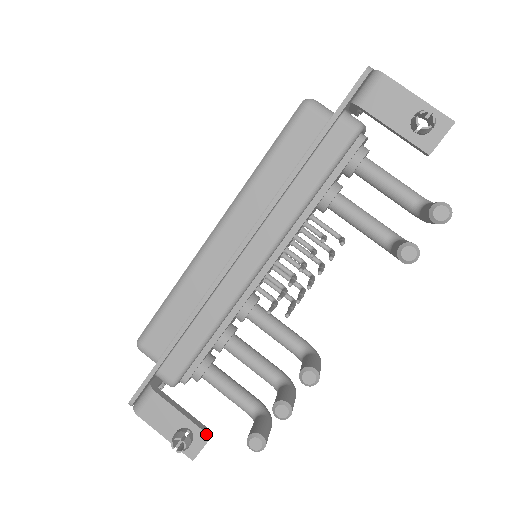
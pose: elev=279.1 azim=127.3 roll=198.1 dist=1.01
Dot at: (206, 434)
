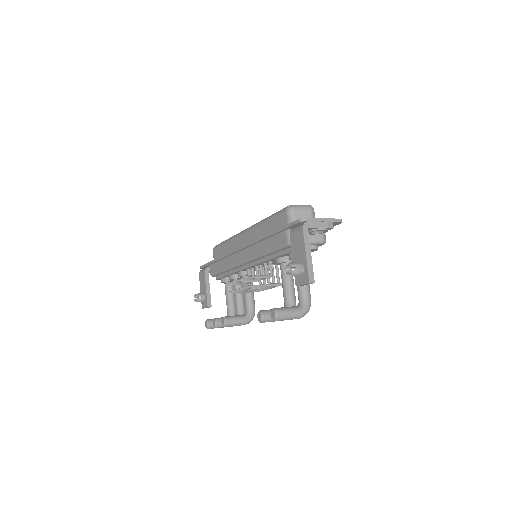
Dot at: (207, 304)
